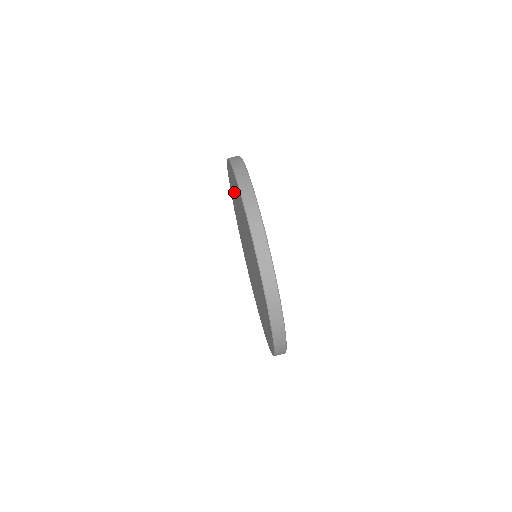
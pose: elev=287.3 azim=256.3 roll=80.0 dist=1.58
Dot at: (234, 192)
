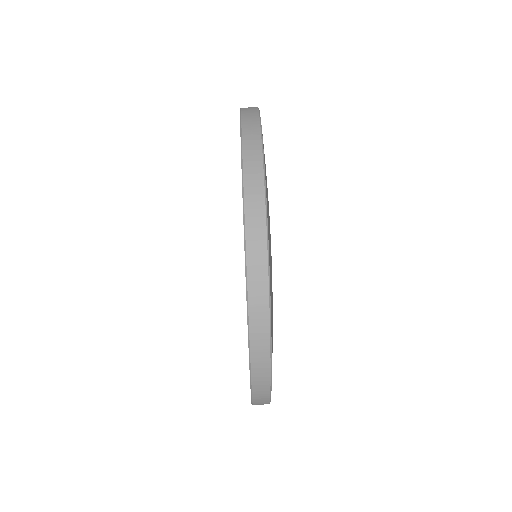
Dot at: occluded
